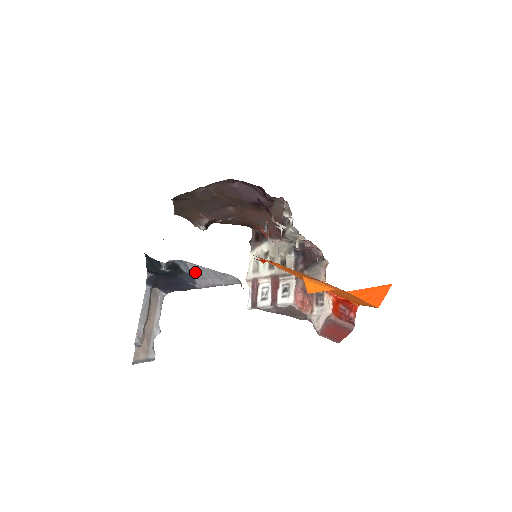
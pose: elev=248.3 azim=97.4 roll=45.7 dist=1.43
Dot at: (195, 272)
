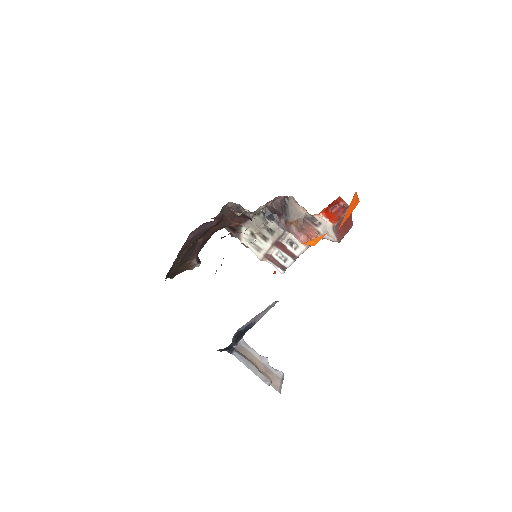
Dot at: (249, 323)
